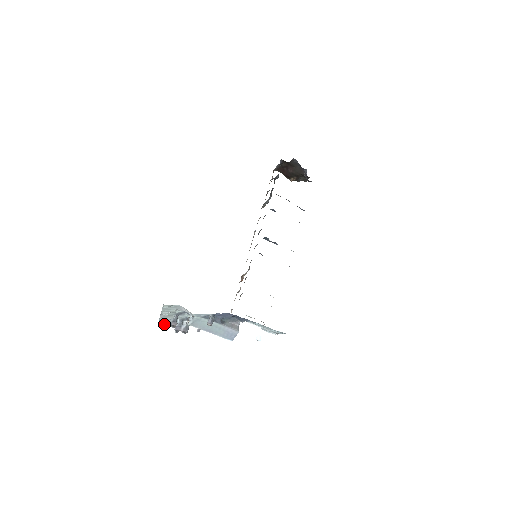
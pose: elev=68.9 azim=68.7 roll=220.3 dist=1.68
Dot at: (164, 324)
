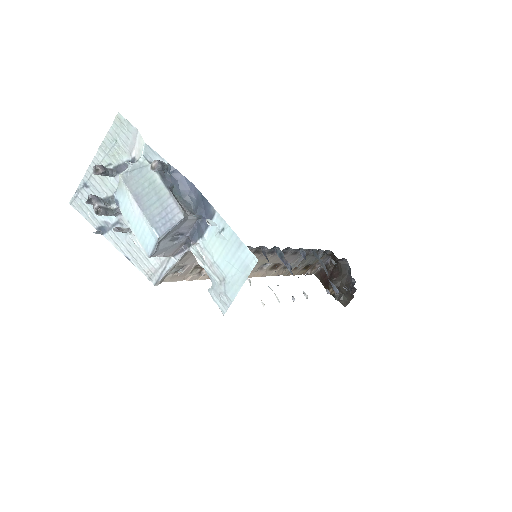
Dot at: (77, 209)
